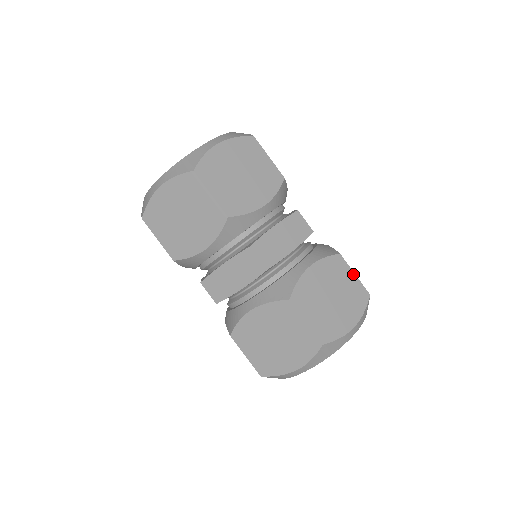
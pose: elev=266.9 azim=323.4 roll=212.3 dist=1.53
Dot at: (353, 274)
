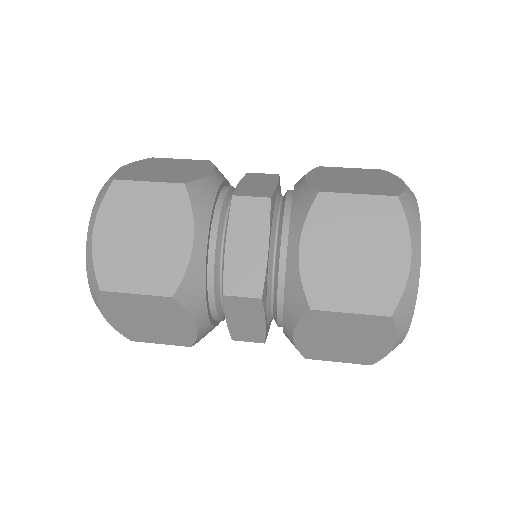
Dot at: (349, 168)
